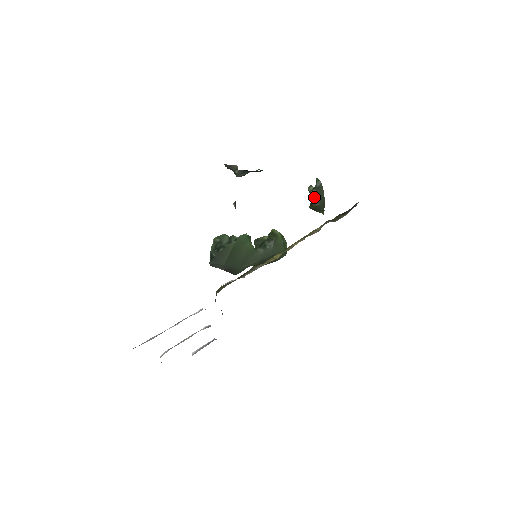
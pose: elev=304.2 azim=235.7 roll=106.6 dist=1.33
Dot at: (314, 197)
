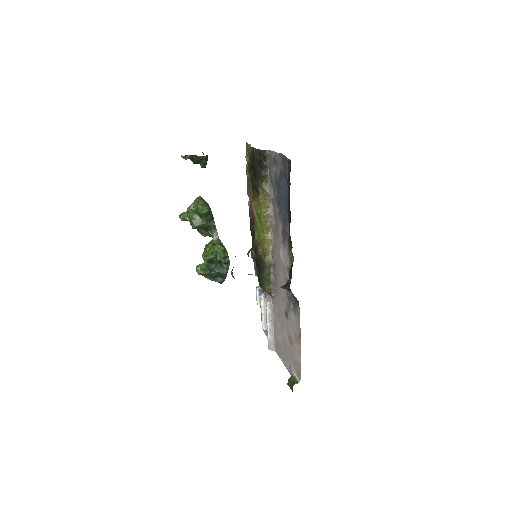
Dot at: occluded
